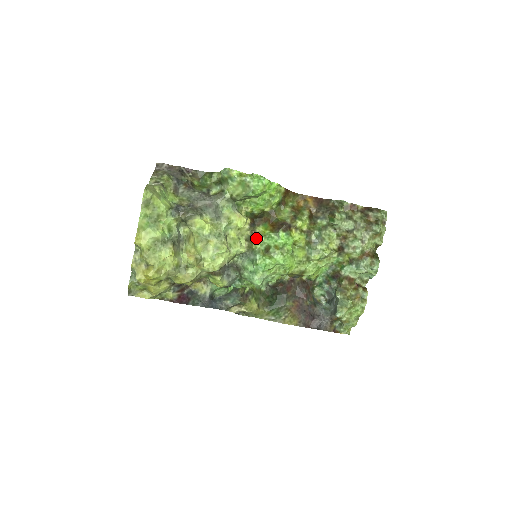
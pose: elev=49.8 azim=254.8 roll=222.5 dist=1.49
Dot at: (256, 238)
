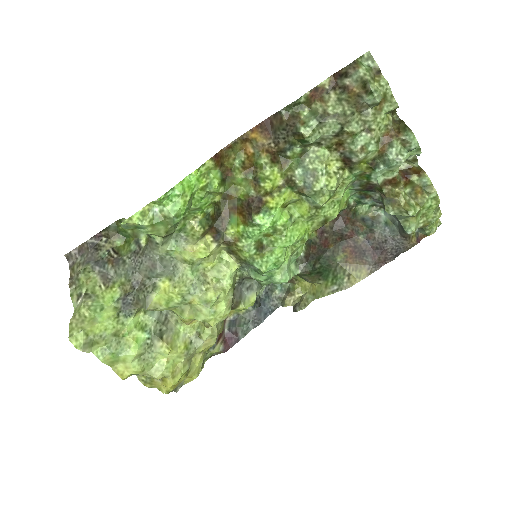
Dot at: (236, 247)
